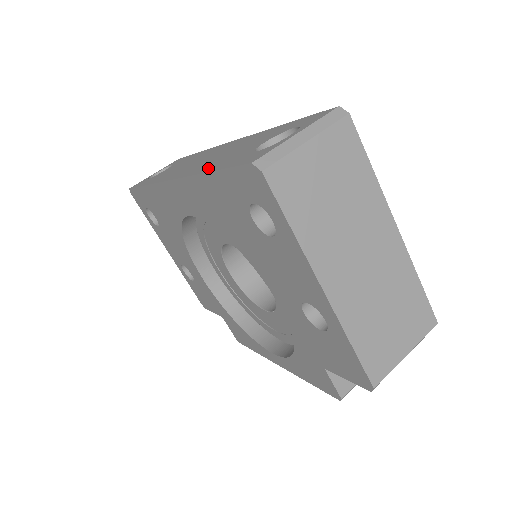
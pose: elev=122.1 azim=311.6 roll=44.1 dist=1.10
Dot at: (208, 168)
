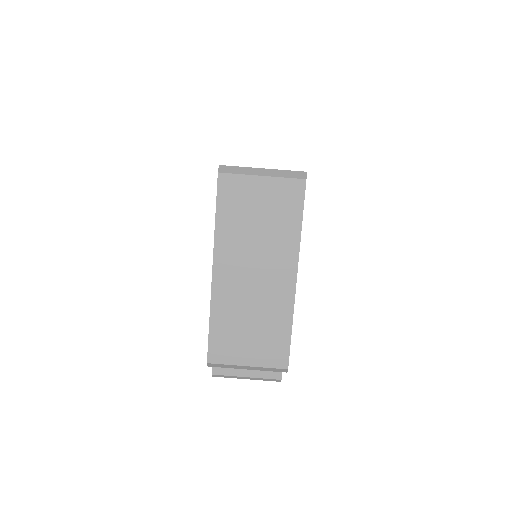
Dot at: occluded
